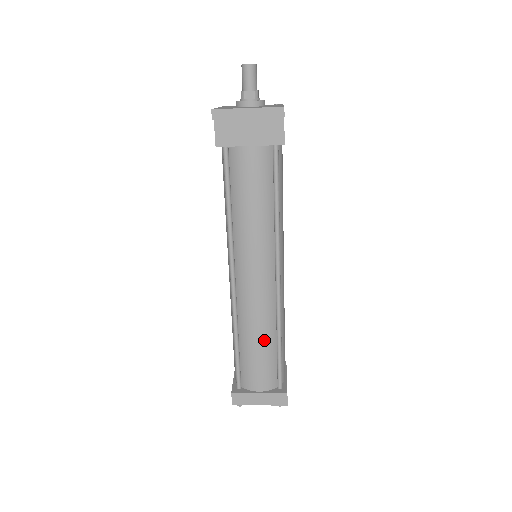
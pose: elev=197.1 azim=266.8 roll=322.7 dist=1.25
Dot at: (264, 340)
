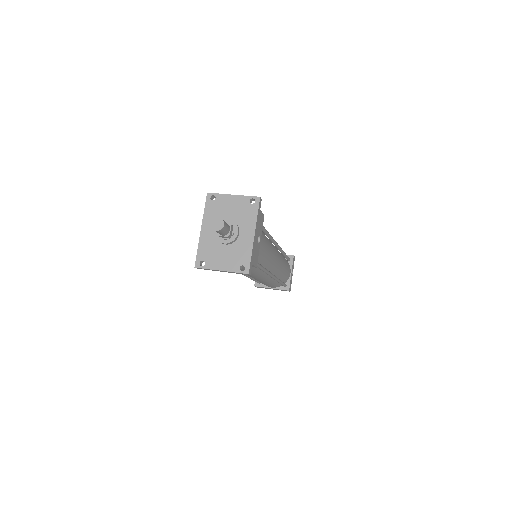
Dot at: (269, 283)
